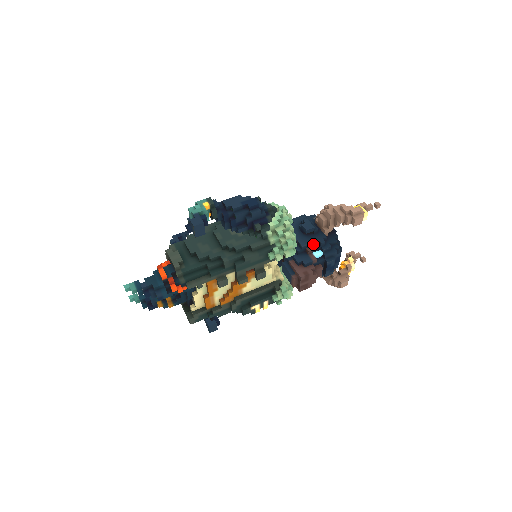
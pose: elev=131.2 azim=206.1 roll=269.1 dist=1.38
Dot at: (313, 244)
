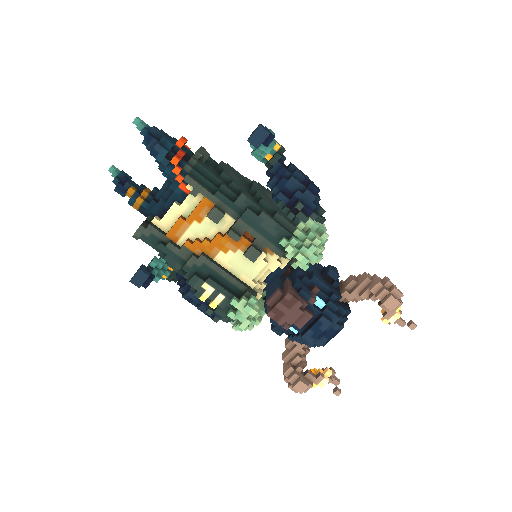
Dot at: (324, 288)
